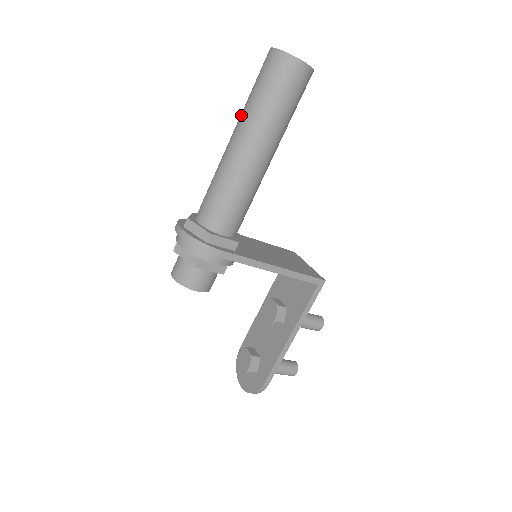
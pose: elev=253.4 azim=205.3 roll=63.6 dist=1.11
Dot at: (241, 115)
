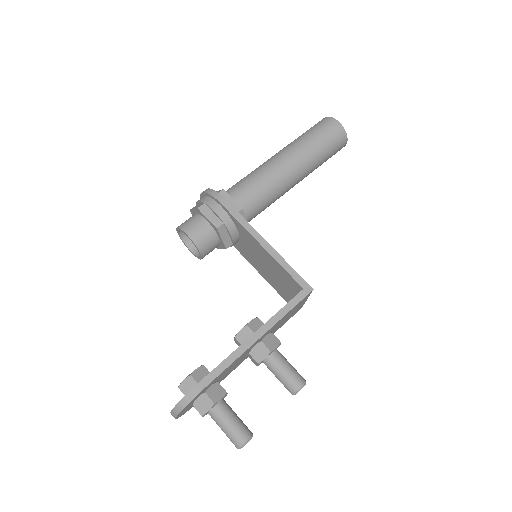
Dot at: occluded
